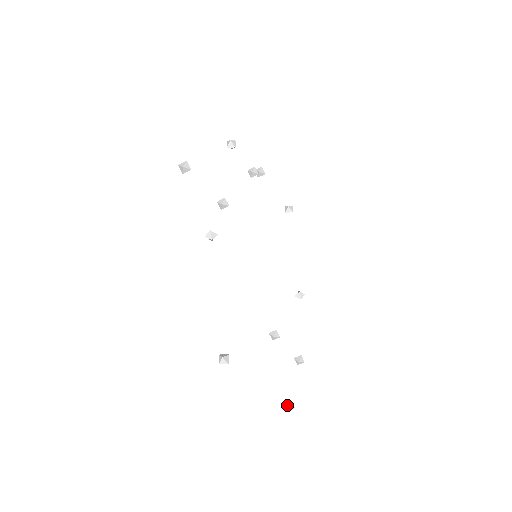
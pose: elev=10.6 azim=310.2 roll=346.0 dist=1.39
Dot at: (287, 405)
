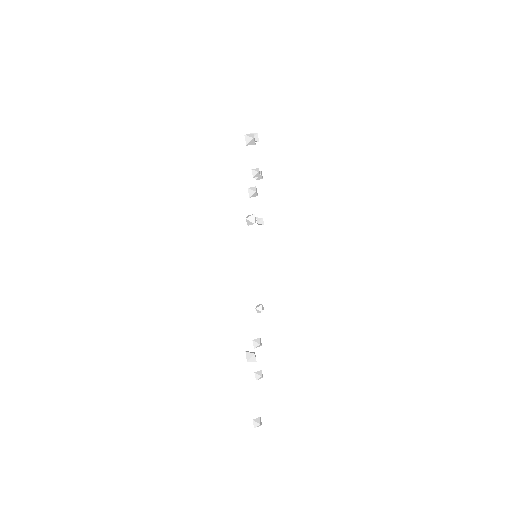
Dot at: (257, 421)
